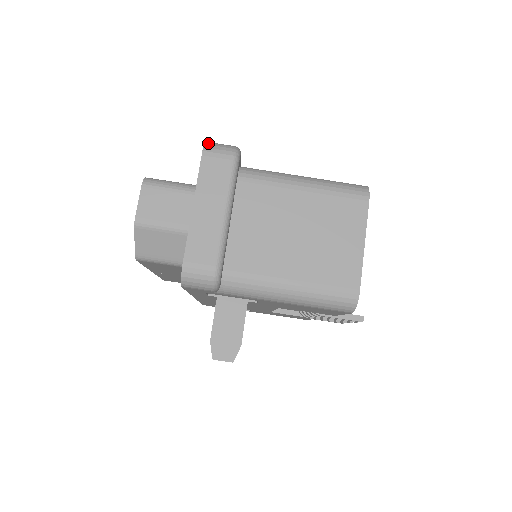
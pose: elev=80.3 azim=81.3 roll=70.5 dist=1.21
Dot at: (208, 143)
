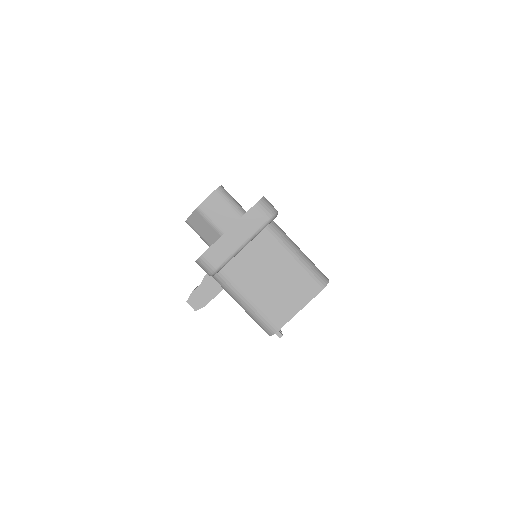
Dot at: (263, 200)
